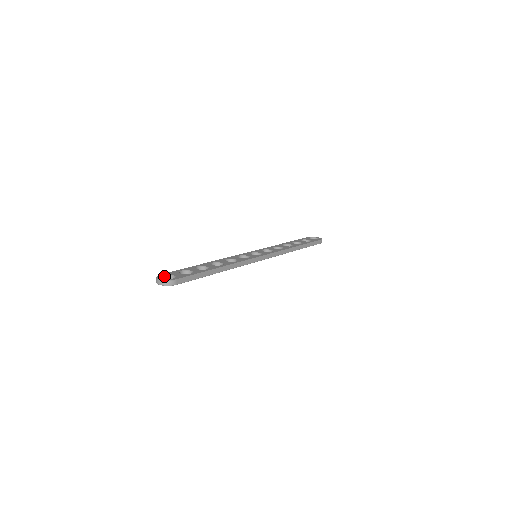
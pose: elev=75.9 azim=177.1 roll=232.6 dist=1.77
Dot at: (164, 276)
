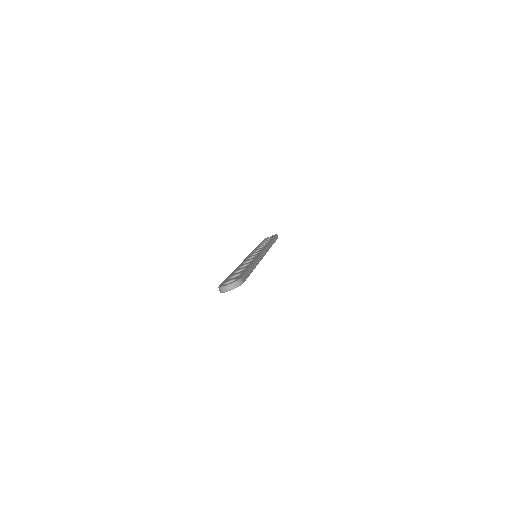
Dot at: occluded
